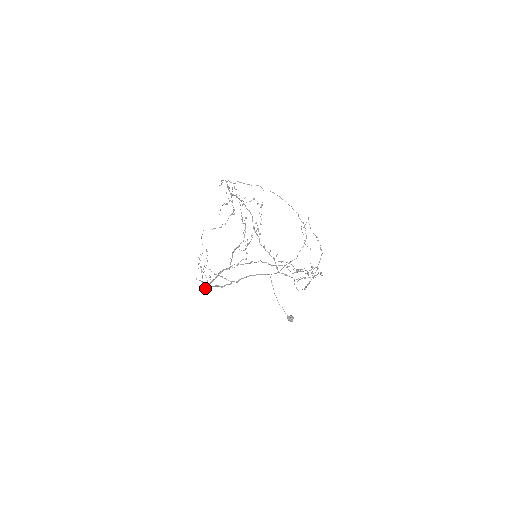
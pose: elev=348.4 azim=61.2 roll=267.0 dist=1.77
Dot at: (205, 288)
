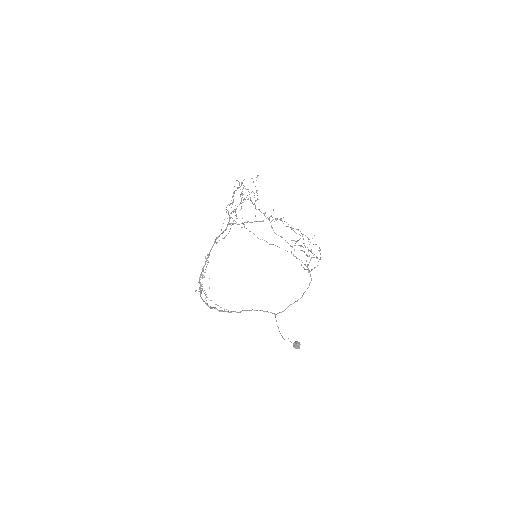
Dot at: occluded
